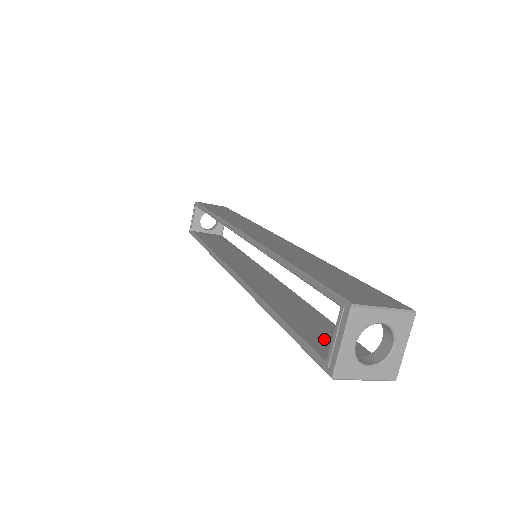
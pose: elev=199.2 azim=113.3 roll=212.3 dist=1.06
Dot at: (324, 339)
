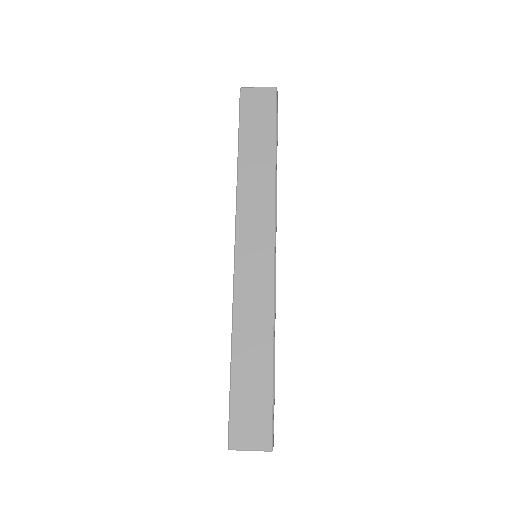
Dot at: occluded
